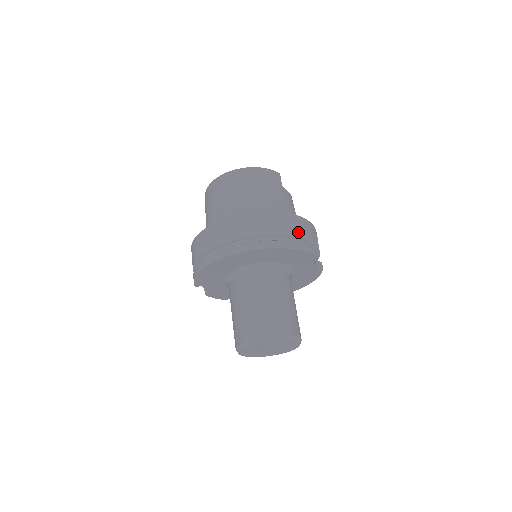
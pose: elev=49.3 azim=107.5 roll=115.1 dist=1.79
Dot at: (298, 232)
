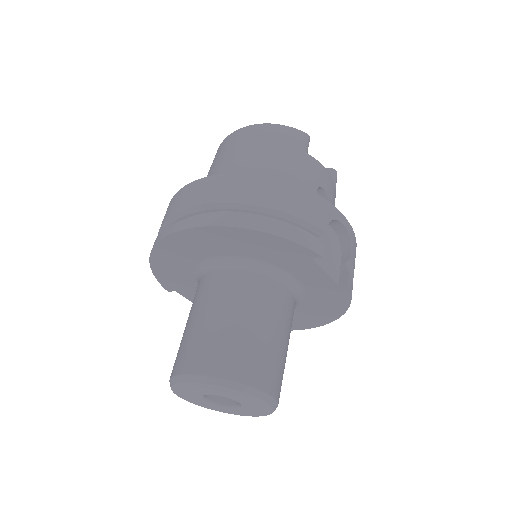
Dot at: (283, 207)
